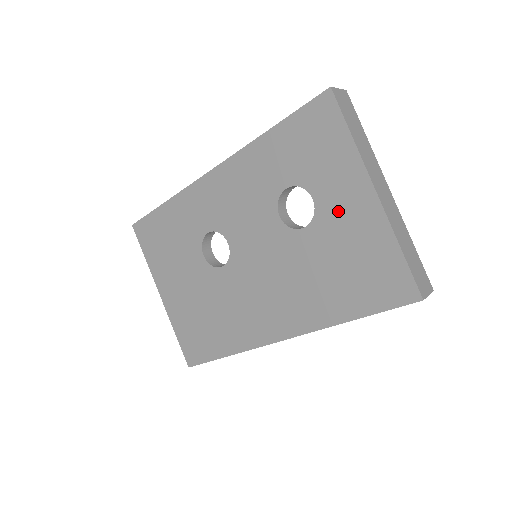
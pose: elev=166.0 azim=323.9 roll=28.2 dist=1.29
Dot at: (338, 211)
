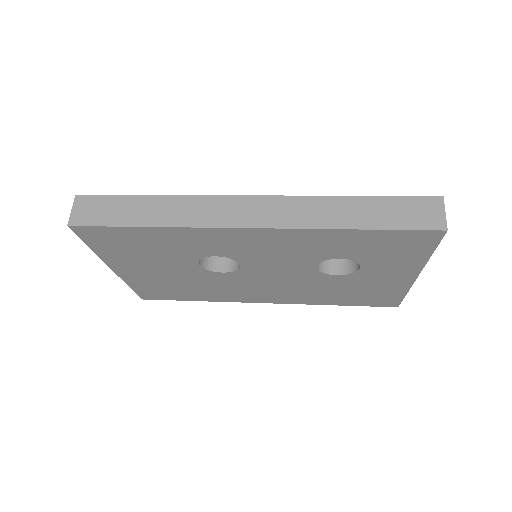
Dot at: (377, 276)
